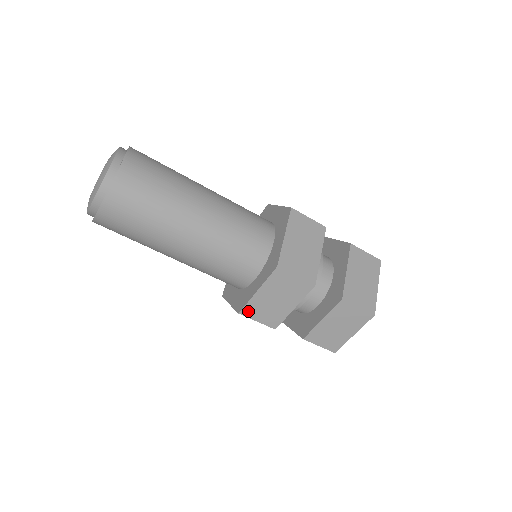
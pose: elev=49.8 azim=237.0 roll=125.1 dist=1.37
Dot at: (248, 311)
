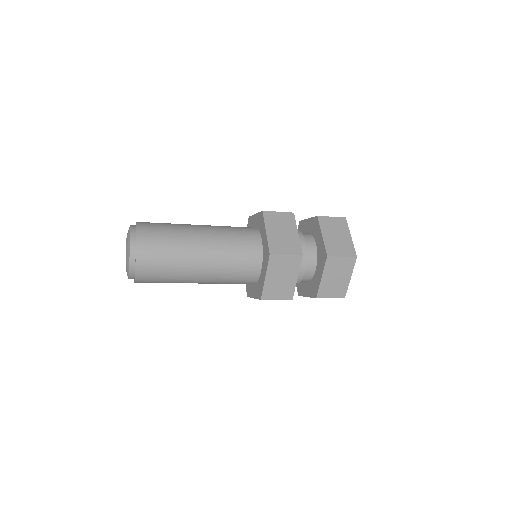
Dot at: occluded
